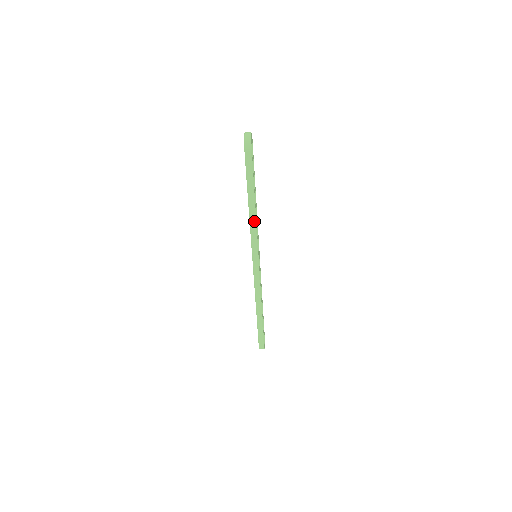
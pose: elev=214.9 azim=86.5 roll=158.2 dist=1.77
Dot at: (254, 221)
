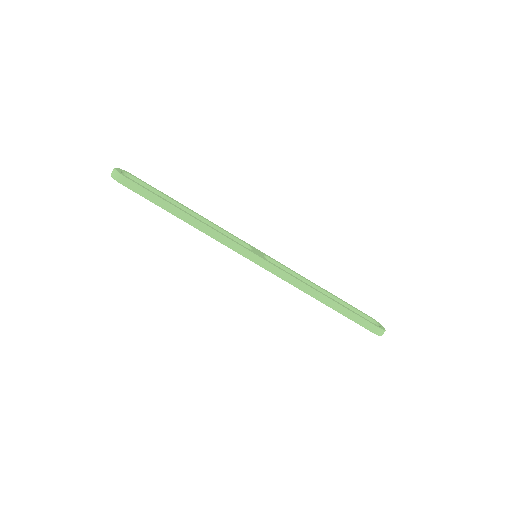
Dot at: (204, 227)
